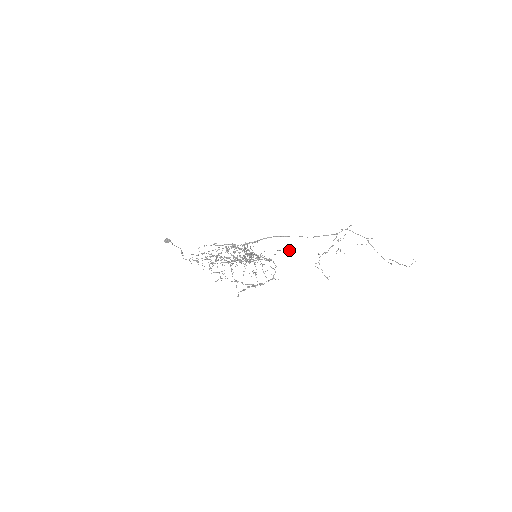
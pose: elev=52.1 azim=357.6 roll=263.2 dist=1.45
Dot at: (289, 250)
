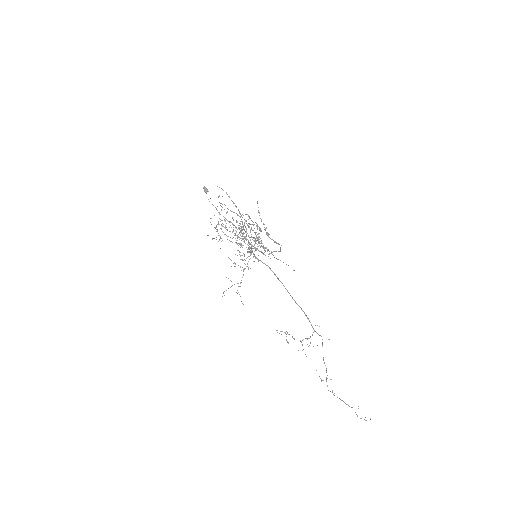
Dot at: occluded
